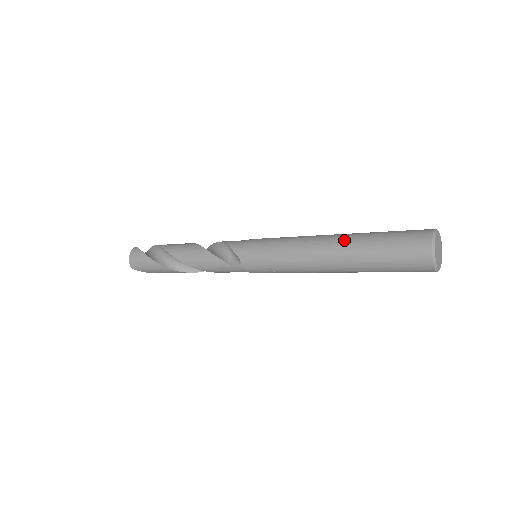
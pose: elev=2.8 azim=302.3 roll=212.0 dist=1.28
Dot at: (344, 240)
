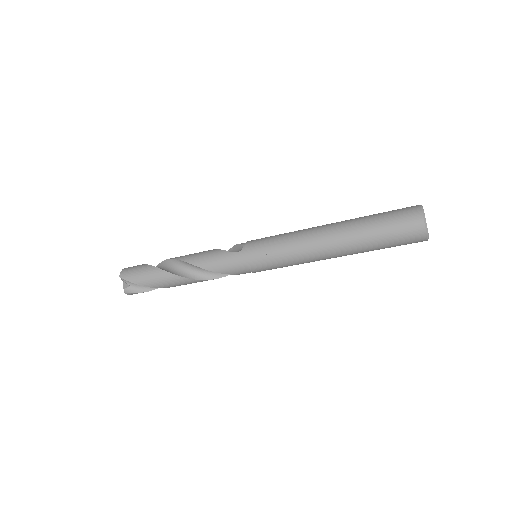
Dot at: occluded
